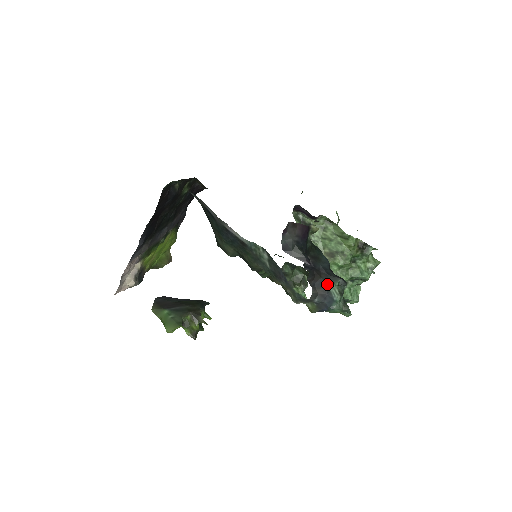
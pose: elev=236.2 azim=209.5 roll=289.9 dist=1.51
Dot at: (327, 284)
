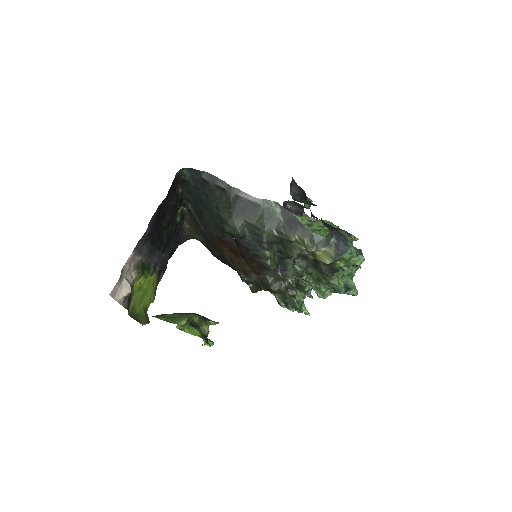
Dot at: (336, 229)
